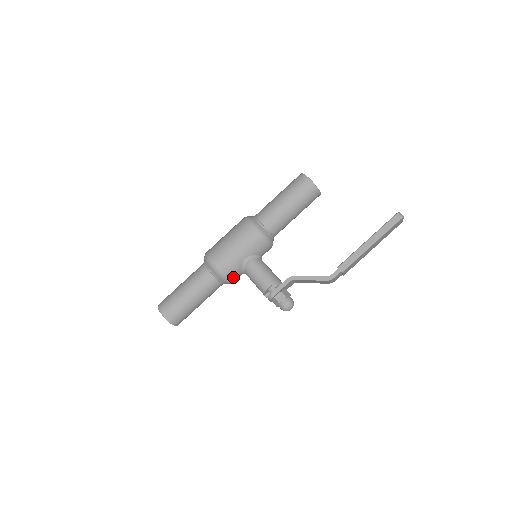
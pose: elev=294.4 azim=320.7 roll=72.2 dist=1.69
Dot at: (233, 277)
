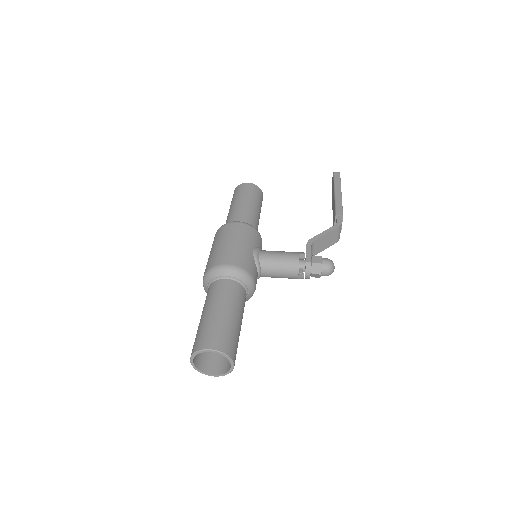
Dot at: (254, 276)
